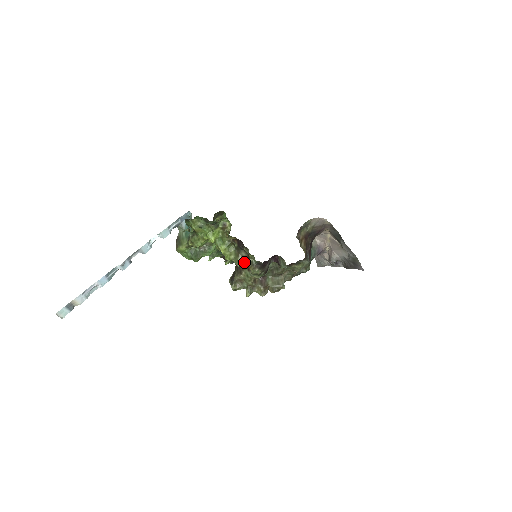
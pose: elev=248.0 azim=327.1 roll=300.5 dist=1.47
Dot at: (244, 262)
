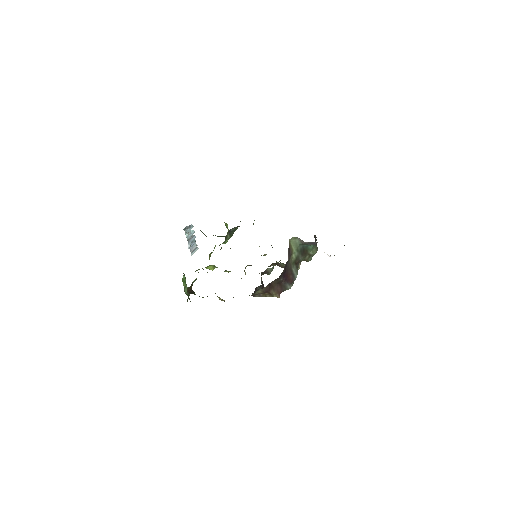
Dot at: occluded
